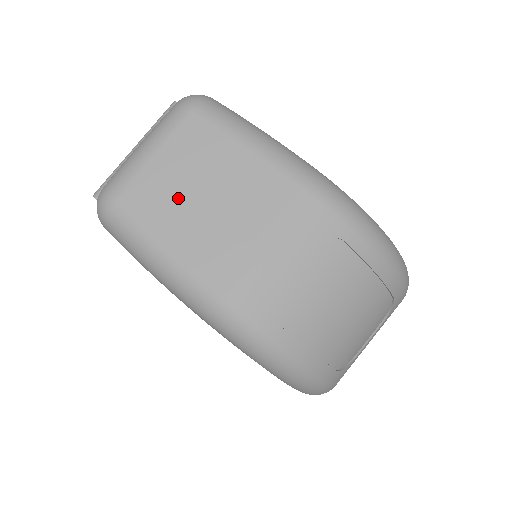
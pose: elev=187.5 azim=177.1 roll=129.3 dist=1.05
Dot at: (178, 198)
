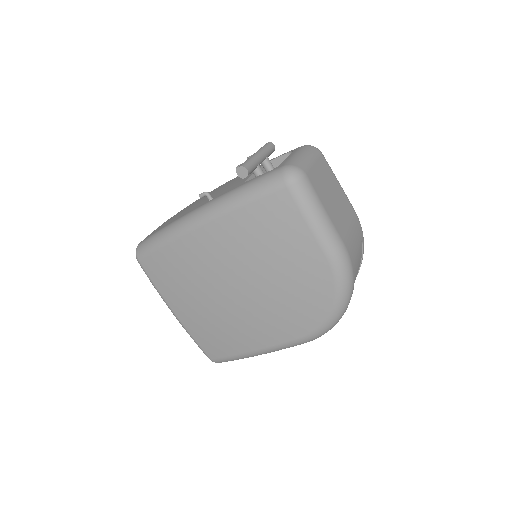
Dot at: (325, 190)
